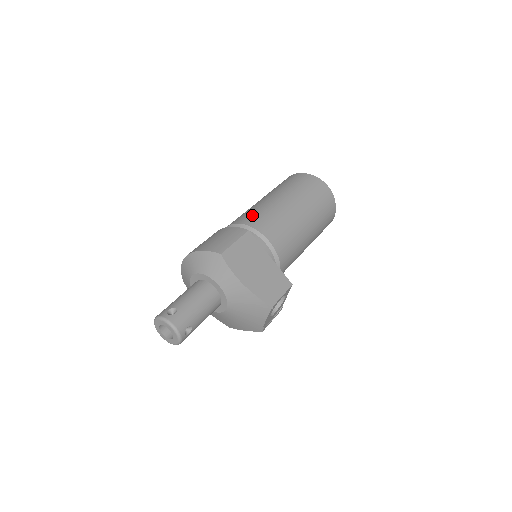
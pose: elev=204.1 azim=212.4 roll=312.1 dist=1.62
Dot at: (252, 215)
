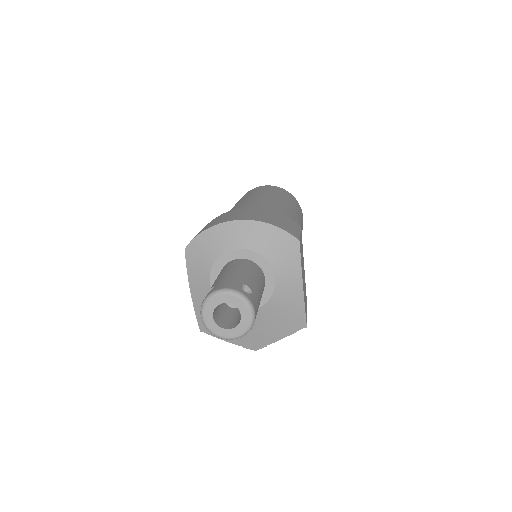
Dot at: (280, 209)
